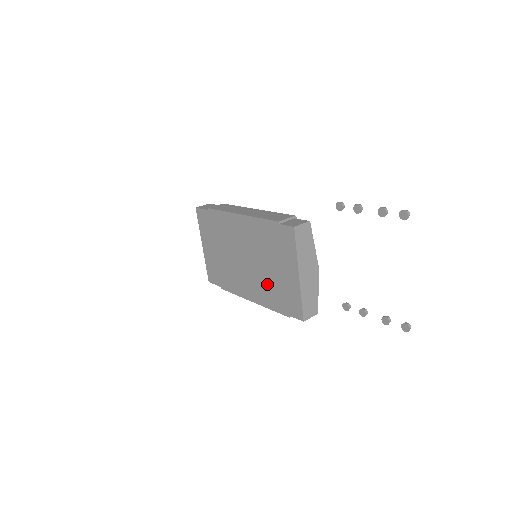
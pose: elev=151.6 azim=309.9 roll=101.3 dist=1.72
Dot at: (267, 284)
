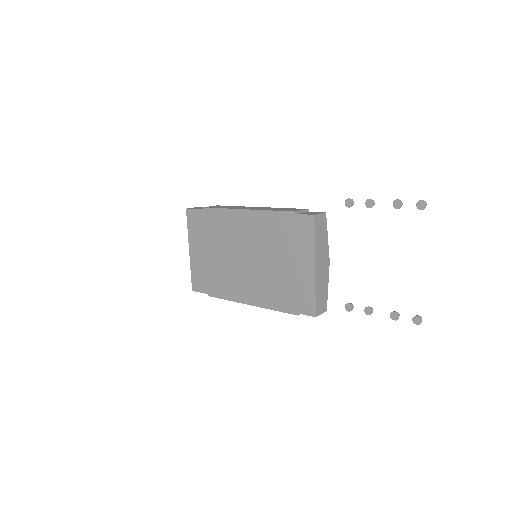
Dot at: (272, 282)
